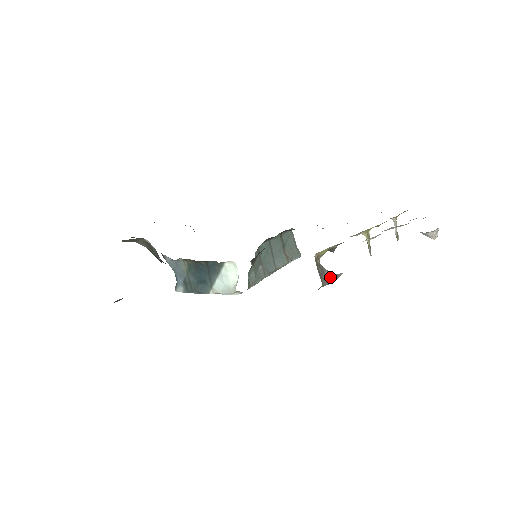
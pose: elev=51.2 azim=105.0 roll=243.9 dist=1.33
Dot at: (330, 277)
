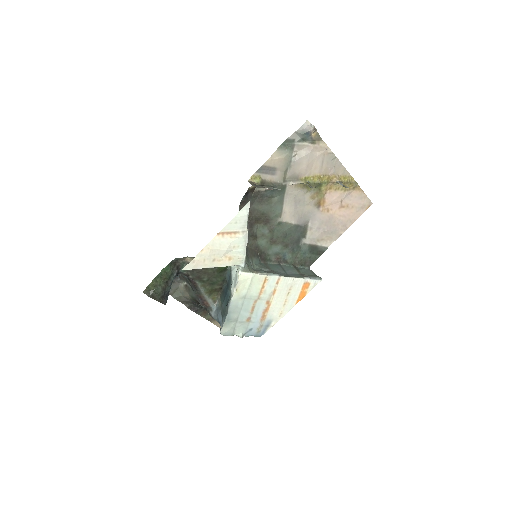
Dot at: (265, 187)
